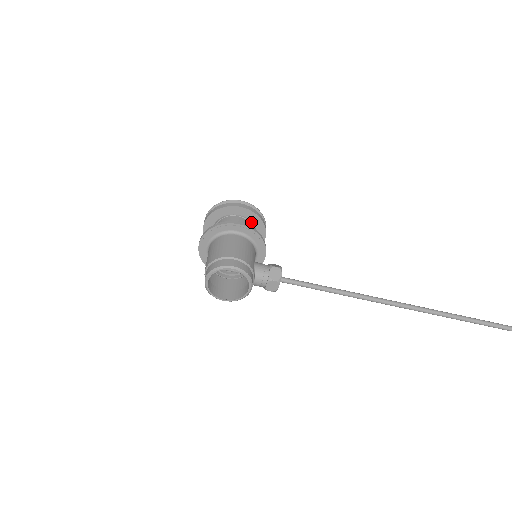
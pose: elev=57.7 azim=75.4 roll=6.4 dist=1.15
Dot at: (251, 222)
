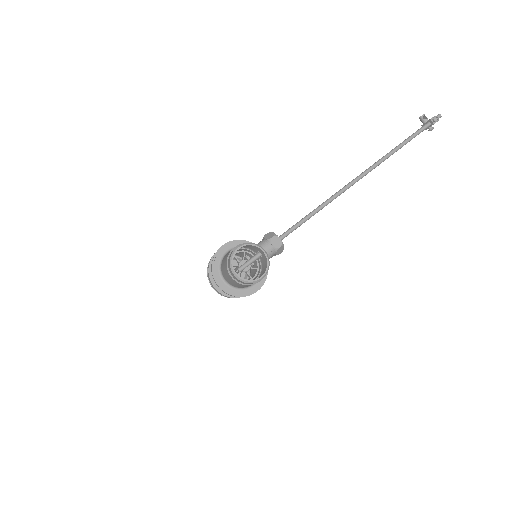
Dot at: occluded
